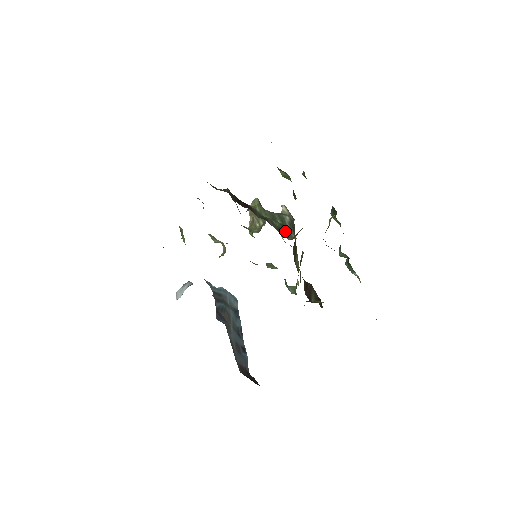
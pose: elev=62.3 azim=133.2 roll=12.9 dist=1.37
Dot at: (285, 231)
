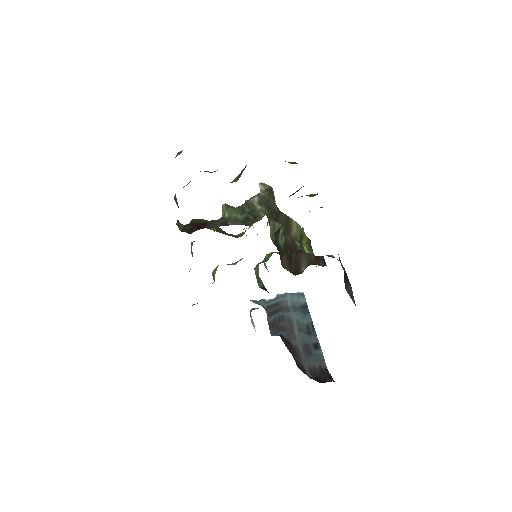
Dot at: (253, 216)
